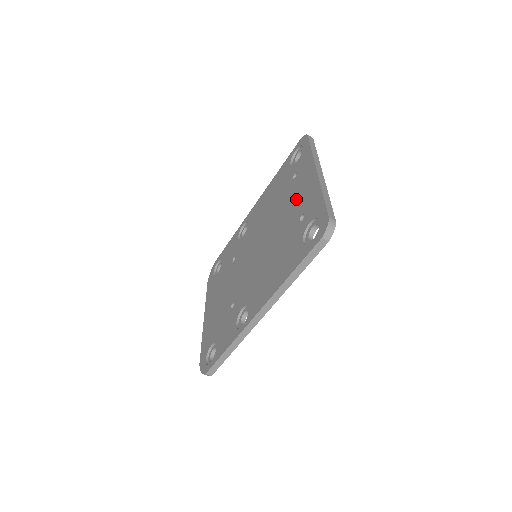
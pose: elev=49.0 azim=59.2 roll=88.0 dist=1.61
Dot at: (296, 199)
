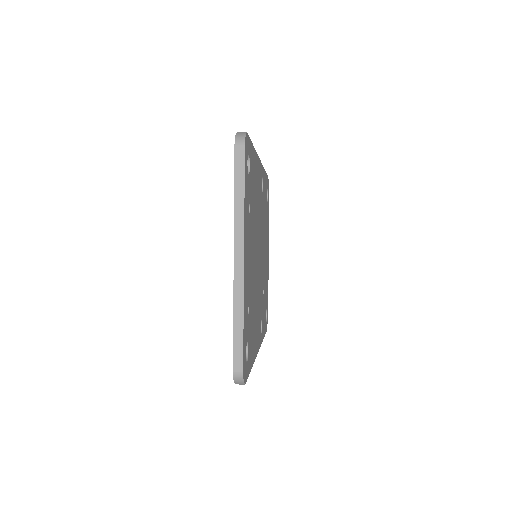
Dot at: occluded
